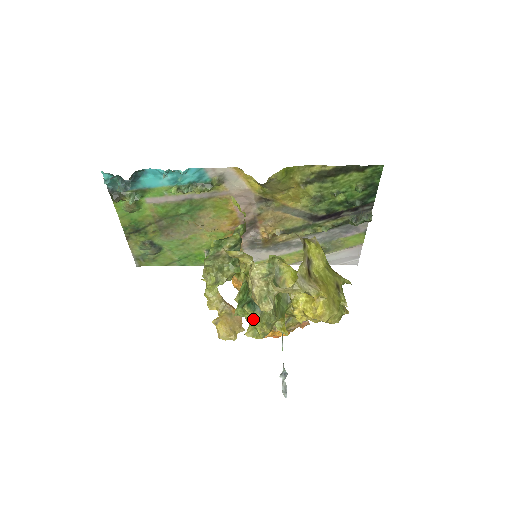
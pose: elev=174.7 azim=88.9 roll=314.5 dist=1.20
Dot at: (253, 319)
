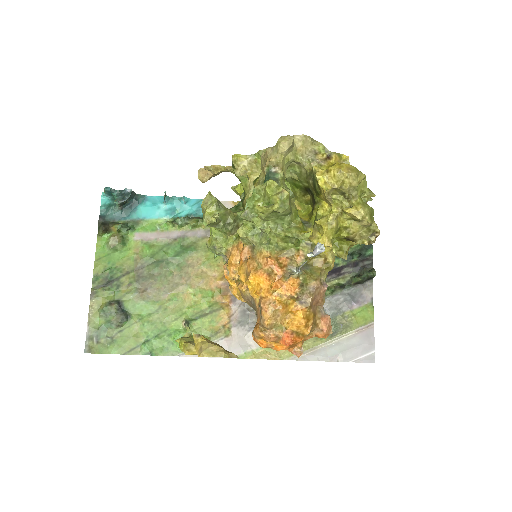
Dot at: (268, 184)
